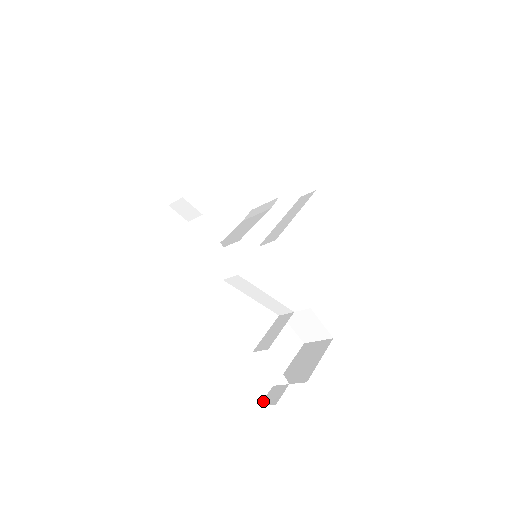
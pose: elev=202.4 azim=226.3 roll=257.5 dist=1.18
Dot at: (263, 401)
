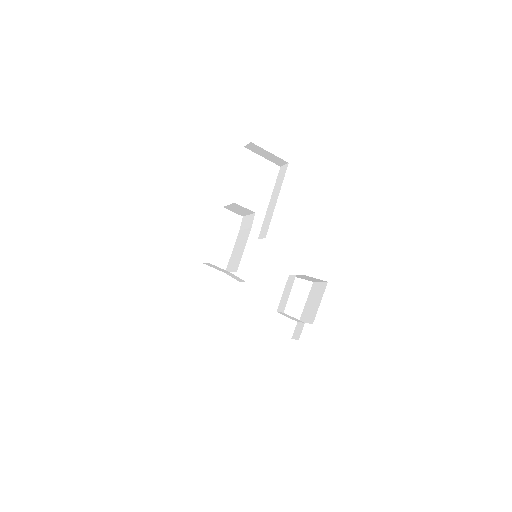
Dot at: (293, 335)
